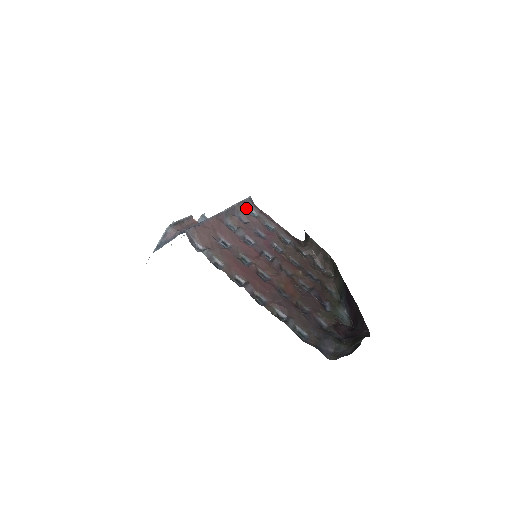
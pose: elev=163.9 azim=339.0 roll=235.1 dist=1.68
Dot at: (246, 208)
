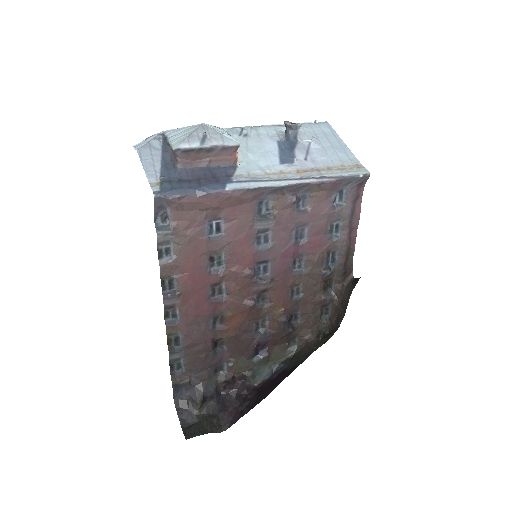
Dot at: (335, 188)
